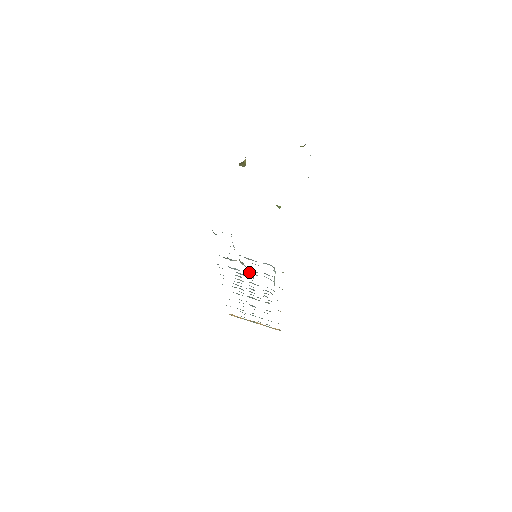
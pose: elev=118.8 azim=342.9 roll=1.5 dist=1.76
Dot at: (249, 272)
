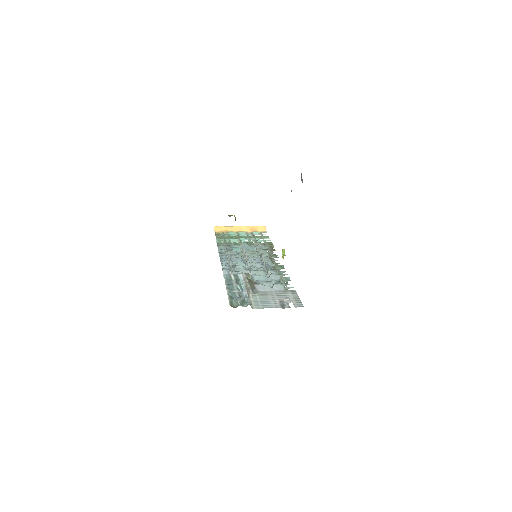
Dot at: (254, 272)
